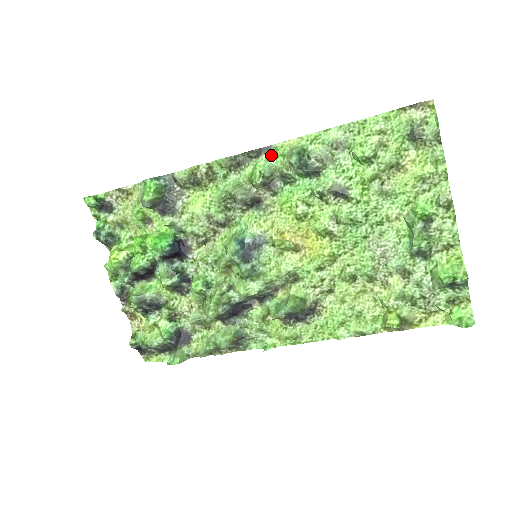
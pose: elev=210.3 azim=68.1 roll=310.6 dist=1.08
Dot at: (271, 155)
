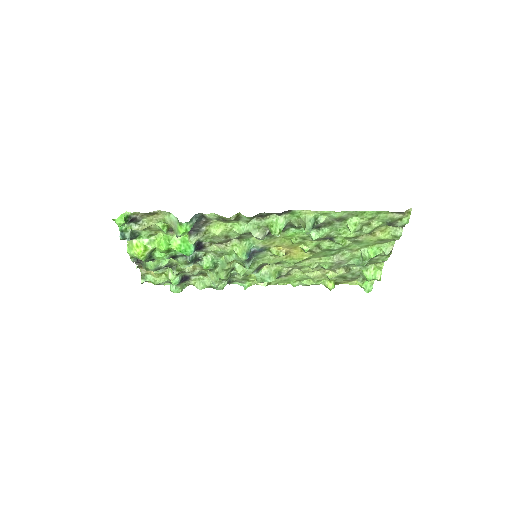
Dot at: (289, 215)
